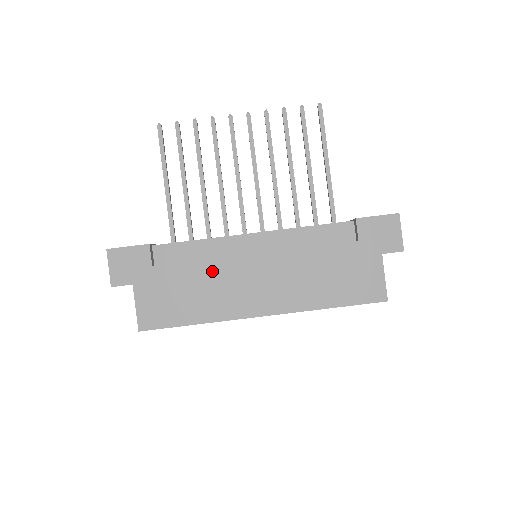
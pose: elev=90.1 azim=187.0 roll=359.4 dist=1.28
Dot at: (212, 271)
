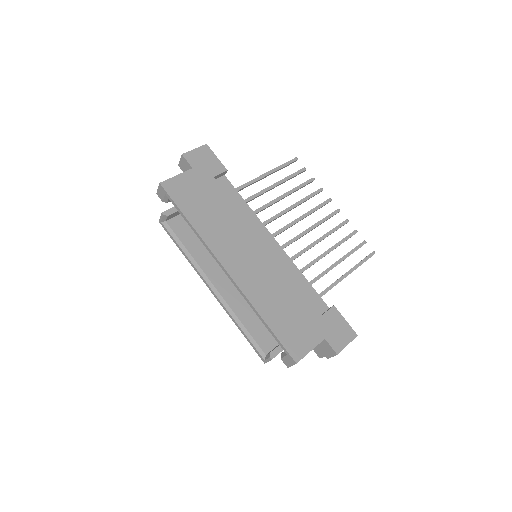
Dot at: (236, 219)
